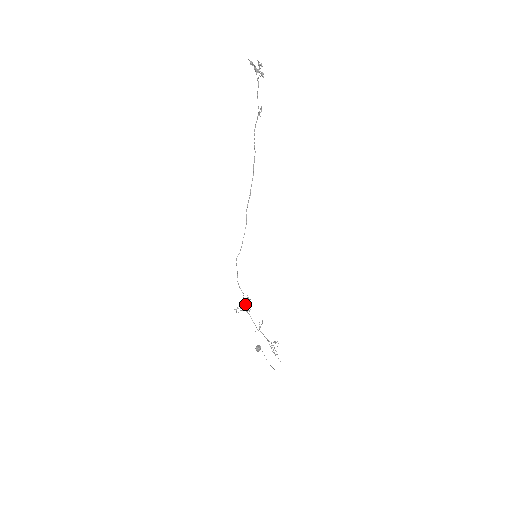
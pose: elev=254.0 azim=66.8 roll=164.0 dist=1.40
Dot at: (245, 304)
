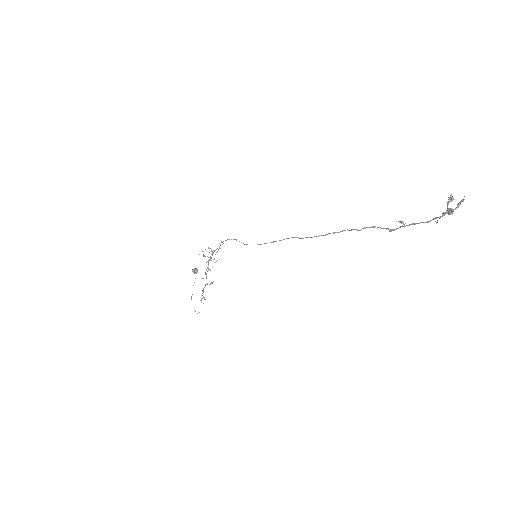
Dot at: occluded
